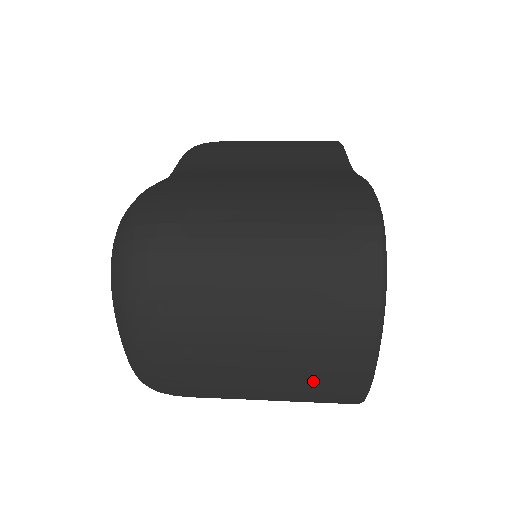
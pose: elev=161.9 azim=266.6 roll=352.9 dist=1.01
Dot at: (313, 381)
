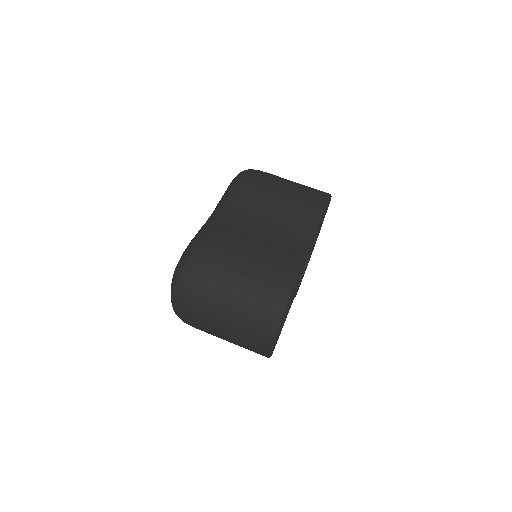
Dot at: (246, 347)
